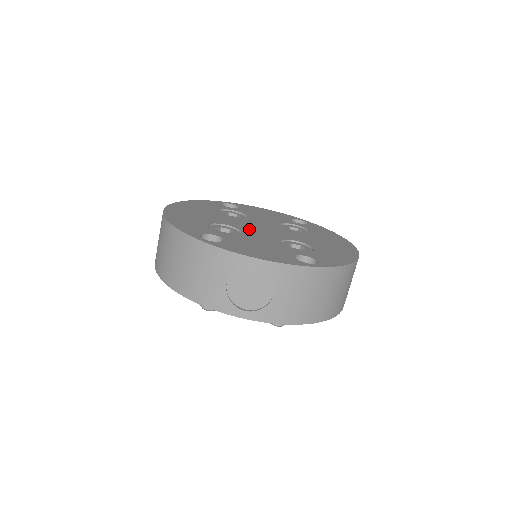
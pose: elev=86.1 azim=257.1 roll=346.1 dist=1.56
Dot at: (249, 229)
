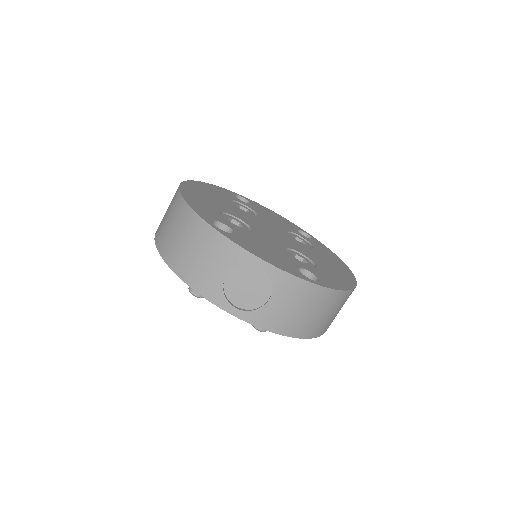
Dot at: (258, 228)
